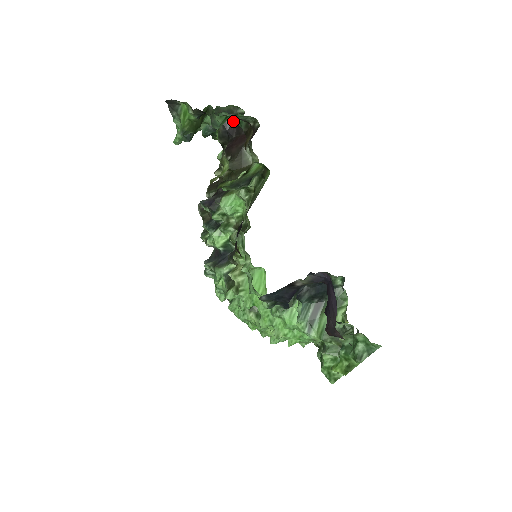
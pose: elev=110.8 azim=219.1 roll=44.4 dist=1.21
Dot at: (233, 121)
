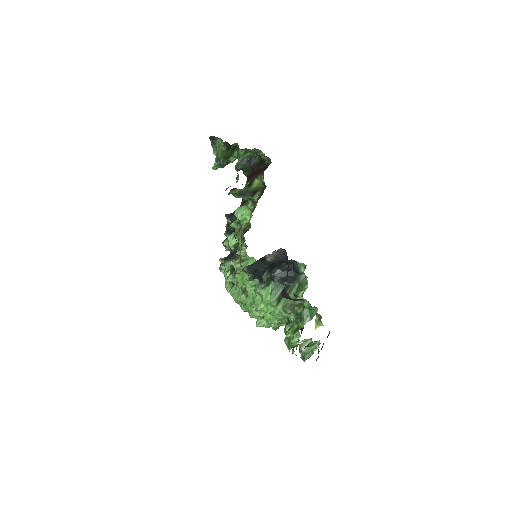
Dot at: occluded
